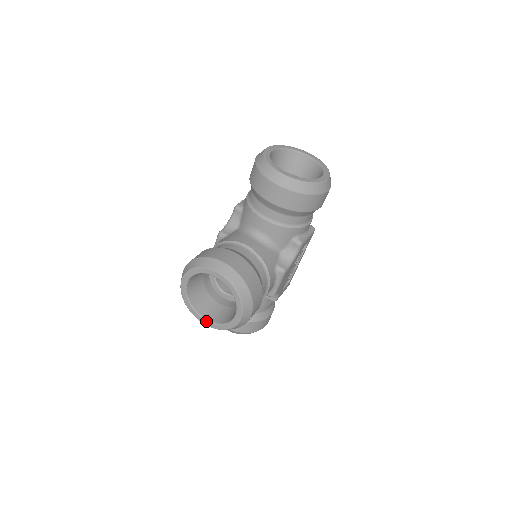
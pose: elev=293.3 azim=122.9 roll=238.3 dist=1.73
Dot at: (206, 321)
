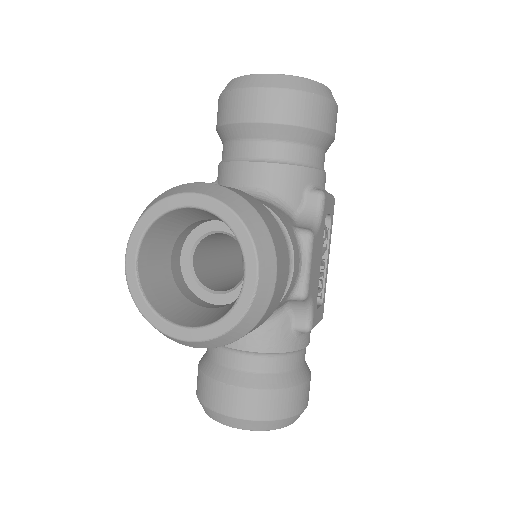
Dot at: (188, 330)
